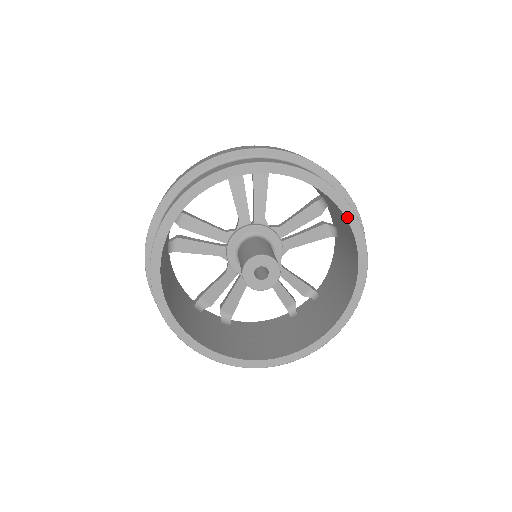
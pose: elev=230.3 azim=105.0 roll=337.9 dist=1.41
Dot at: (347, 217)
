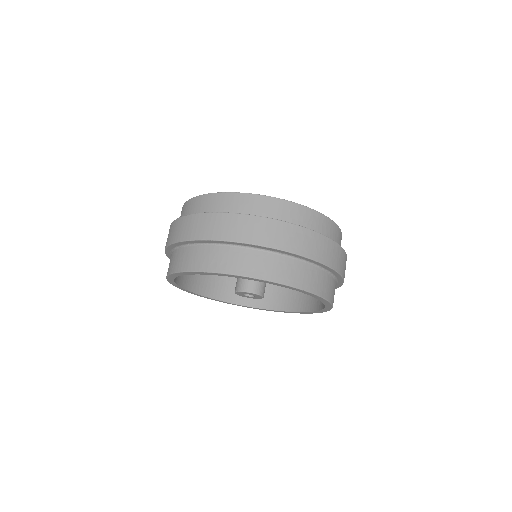
Dot at: (318, 299)
